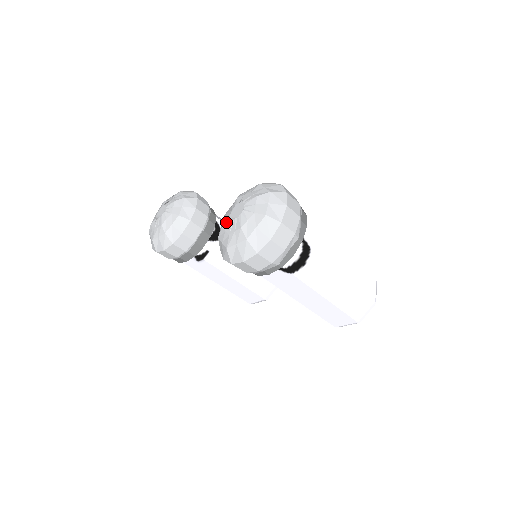
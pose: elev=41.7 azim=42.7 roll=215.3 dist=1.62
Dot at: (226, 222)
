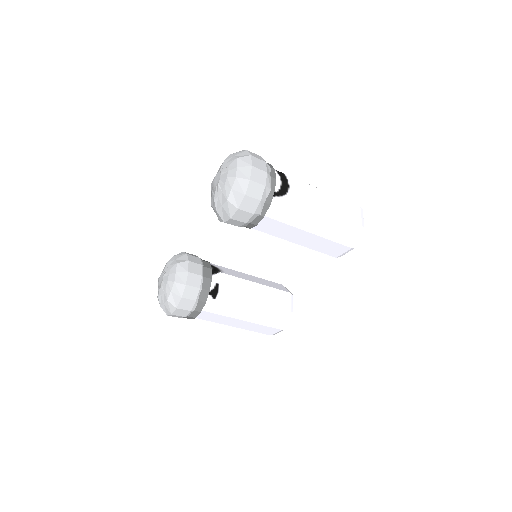
Dot at: (214, 193)
